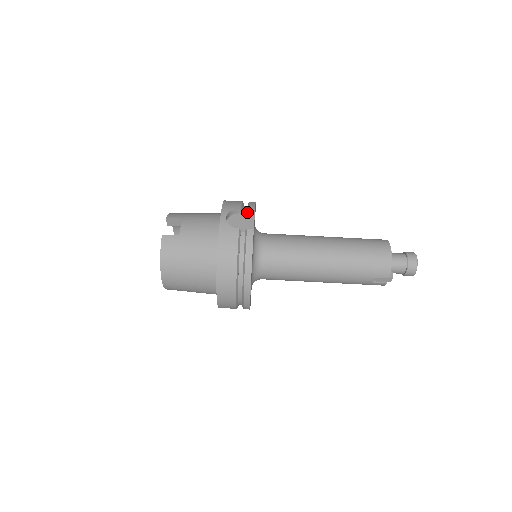
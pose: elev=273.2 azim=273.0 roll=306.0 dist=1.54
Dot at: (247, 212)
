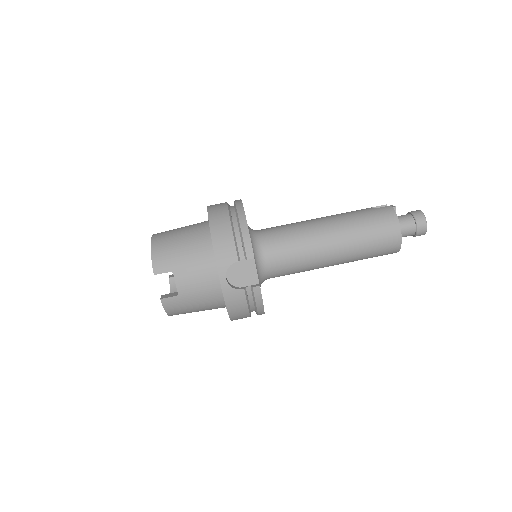
Dot at: (245, 259)
